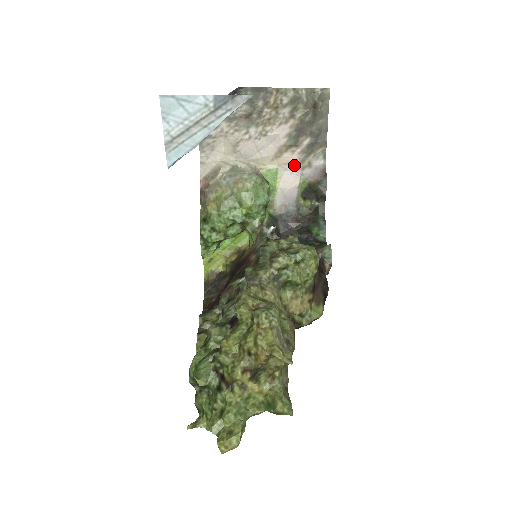
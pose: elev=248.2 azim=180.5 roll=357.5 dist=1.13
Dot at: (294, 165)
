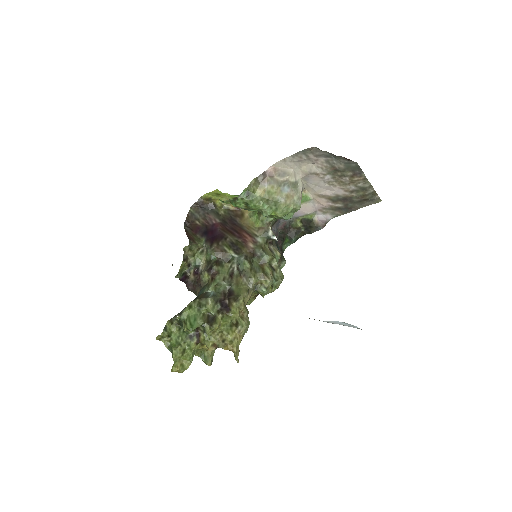
Dot at: (319, 205)
